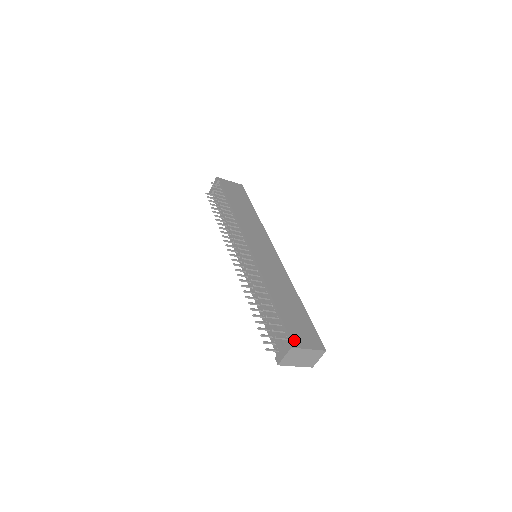
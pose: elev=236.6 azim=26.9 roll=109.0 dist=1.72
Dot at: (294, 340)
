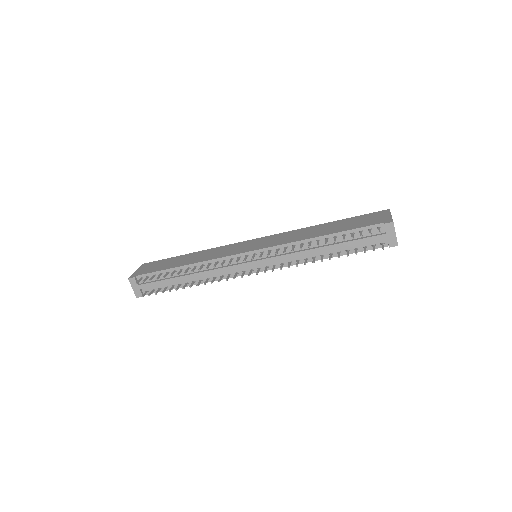
Dot at: (383, 221)
